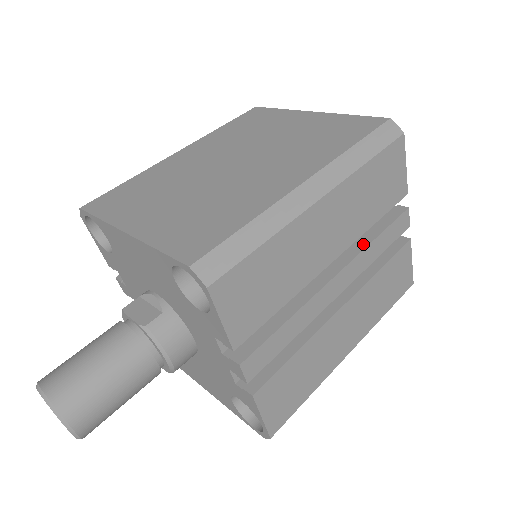
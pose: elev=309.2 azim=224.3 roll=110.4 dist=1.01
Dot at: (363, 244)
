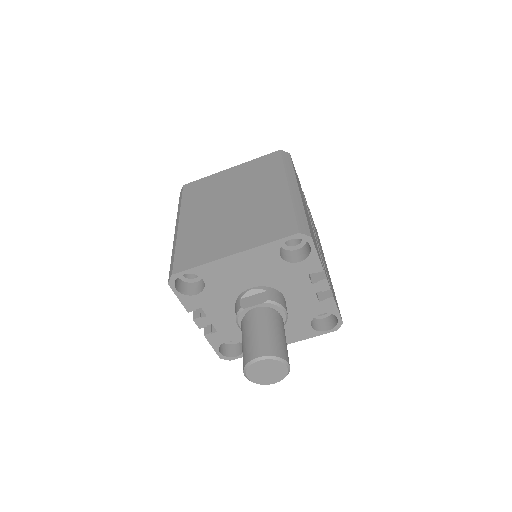
Dot at: occluded
